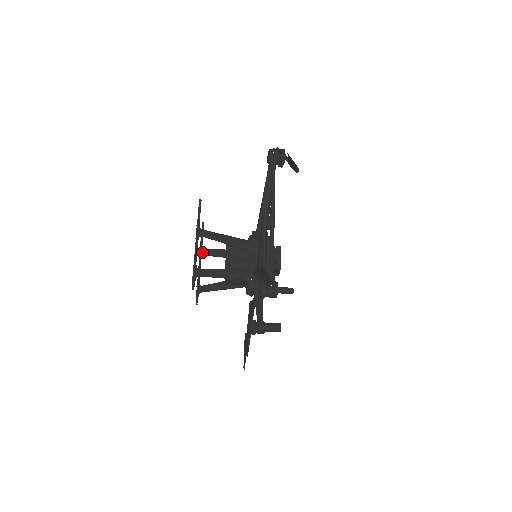
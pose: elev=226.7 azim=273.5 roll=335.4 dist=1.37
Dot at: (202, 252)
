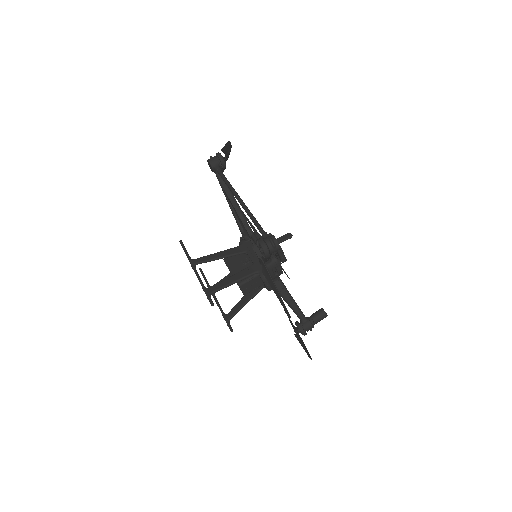
Dot at: occluded
